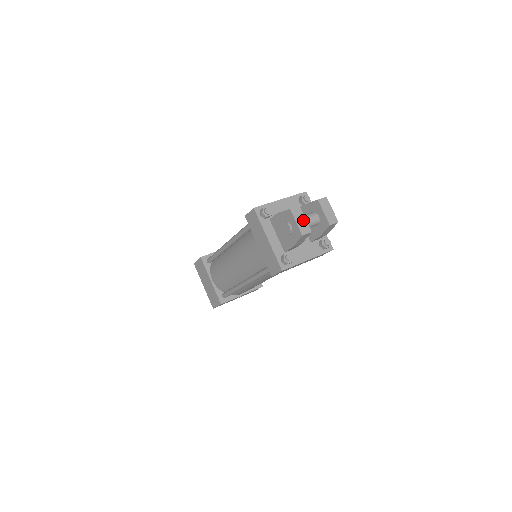
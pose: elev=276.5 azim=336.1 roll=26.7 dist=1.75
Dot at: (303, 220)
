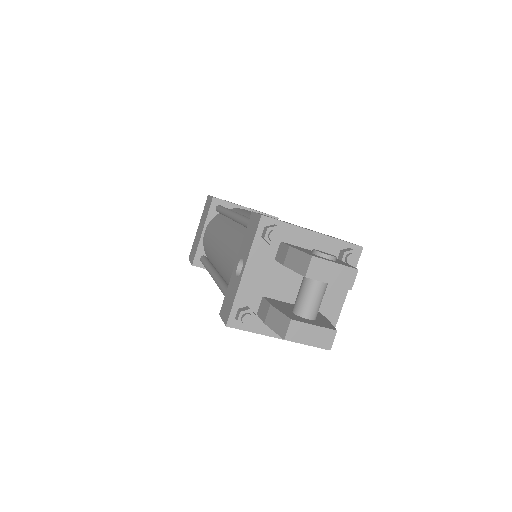
Dot at: (313, 331)
